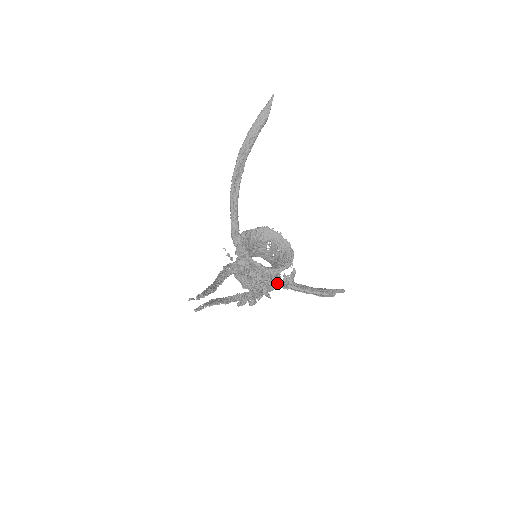
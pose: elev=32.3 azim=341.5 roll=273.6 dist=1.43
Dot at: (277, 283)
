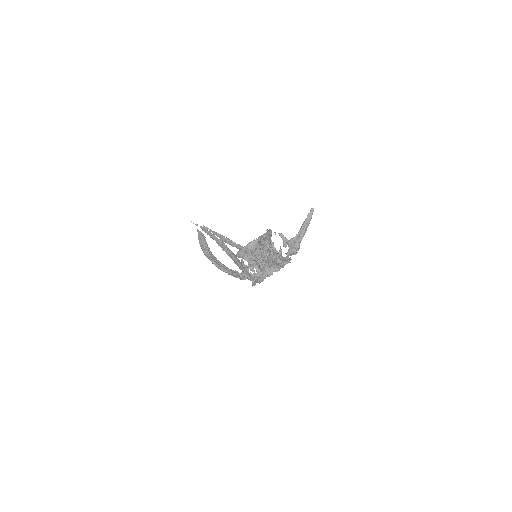
Dot at: (287, 256)
